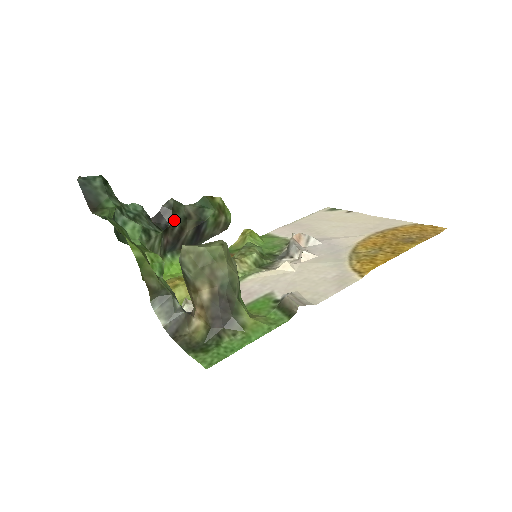
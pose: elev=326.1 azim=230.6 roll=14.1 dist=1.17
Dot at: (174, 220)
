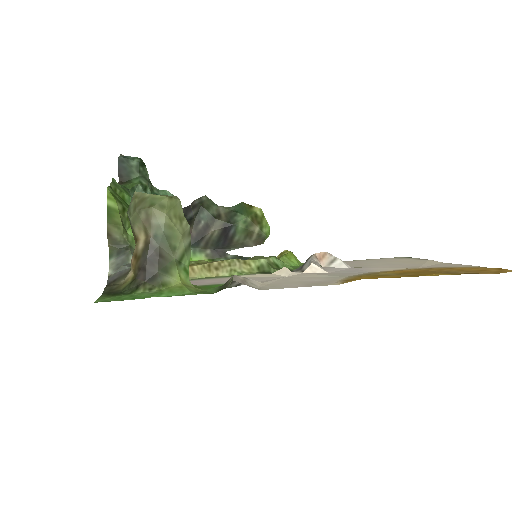
Dot at: (201, 215)
